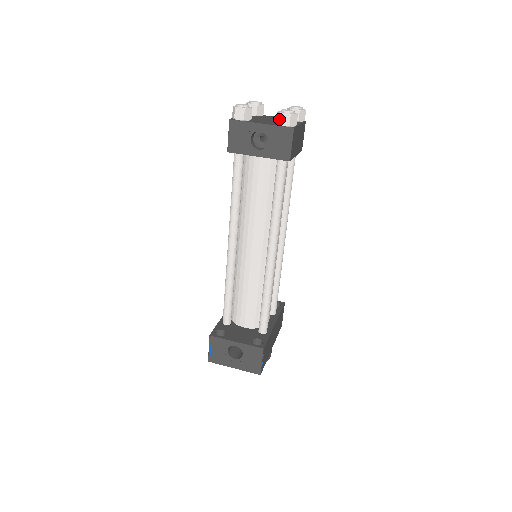
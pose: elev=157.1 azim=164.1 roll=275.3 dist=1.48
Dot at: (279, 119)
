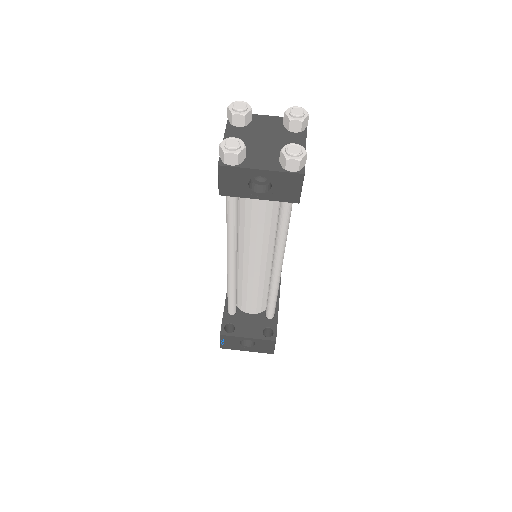
Dot at: (284, 164)
